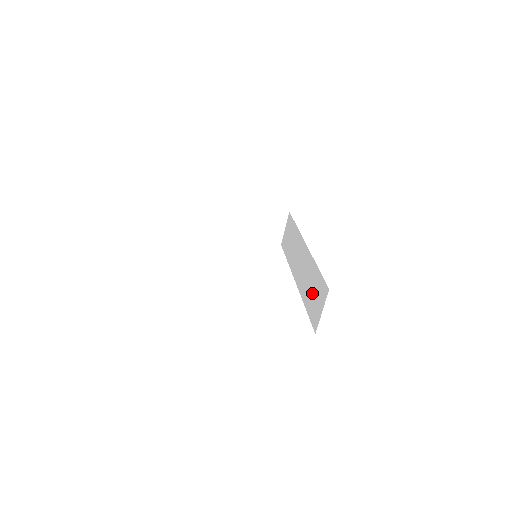
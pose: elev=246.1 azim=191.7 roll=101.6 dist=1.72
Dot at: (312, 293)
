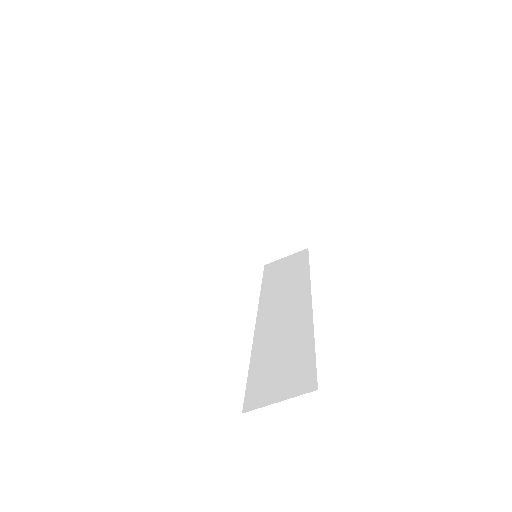
Dot at: (278, 361)
